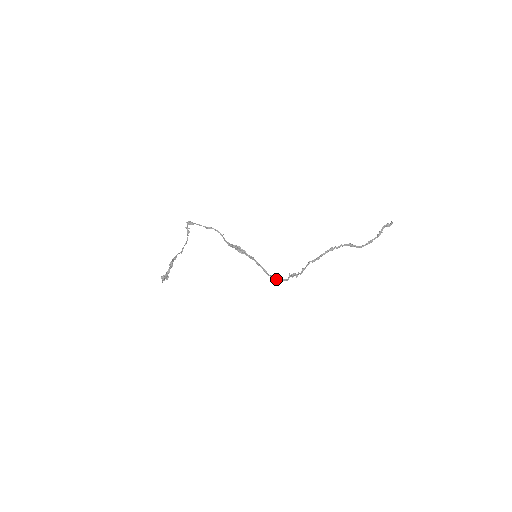
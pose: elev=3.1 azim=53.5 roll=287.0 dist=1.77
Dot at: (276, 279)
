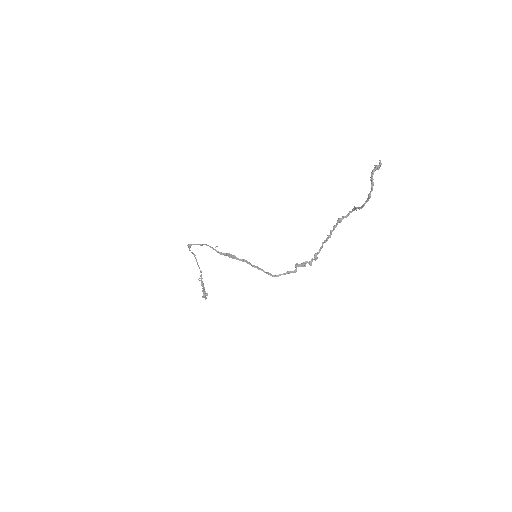
Dot at: (274, 275)
